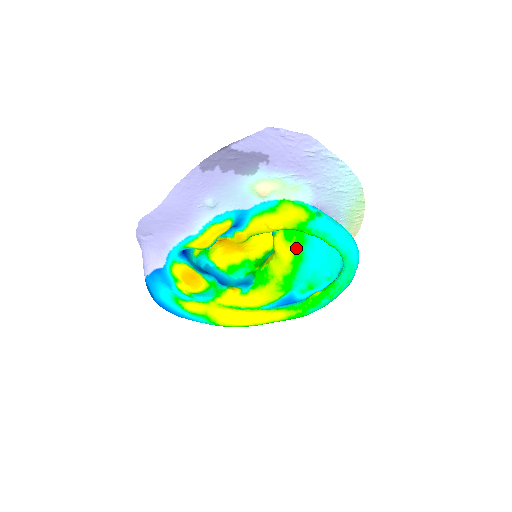
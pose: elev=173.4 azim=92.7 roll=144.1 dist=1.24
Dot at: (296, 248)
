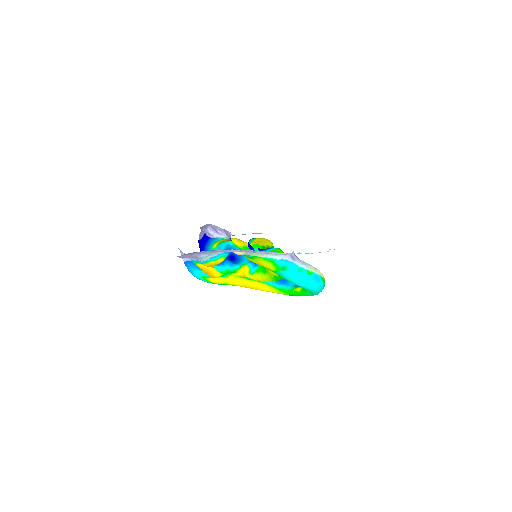
Dot at: occluded
